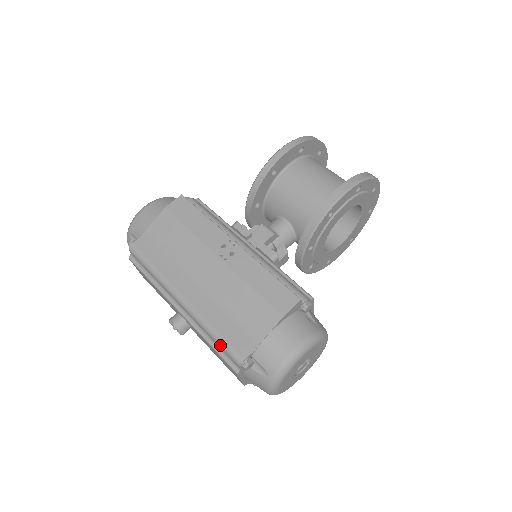
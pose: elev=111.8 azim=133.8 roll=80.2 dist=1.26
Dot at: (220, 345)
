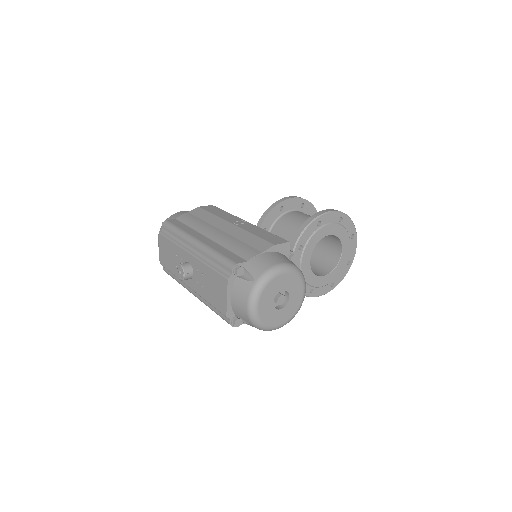
Dot at: (219, 259)
